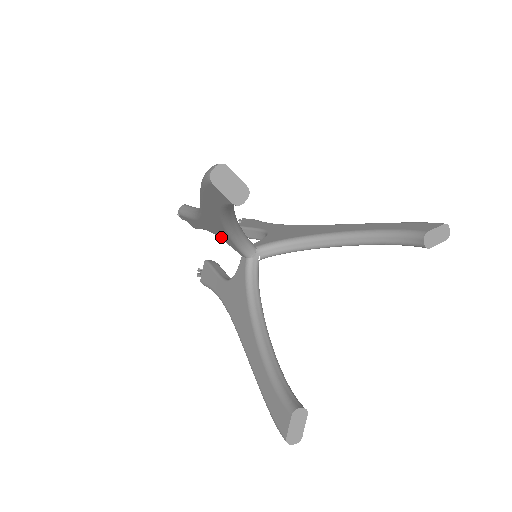
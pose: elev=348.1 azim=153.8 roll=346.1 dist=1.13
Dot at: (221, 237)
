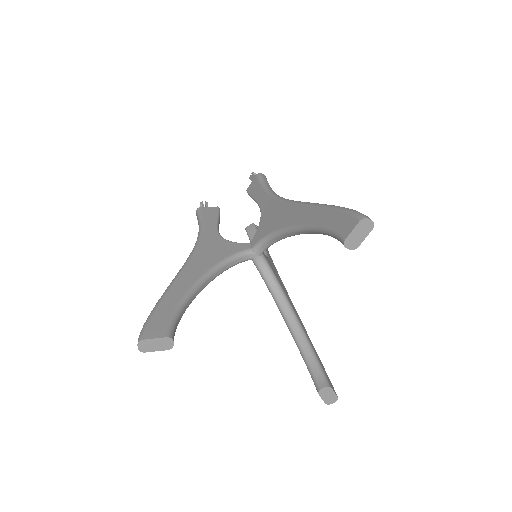
Dot at: occluded
